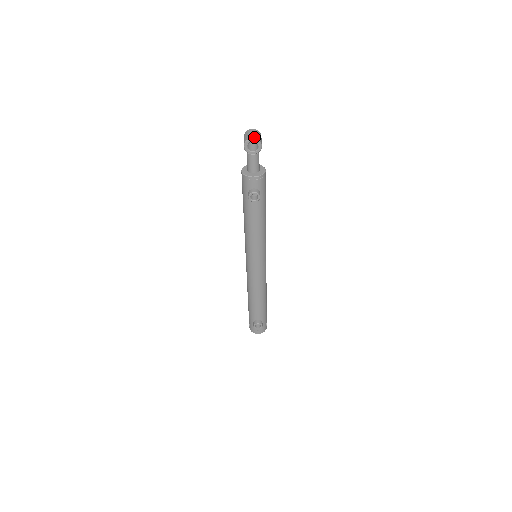
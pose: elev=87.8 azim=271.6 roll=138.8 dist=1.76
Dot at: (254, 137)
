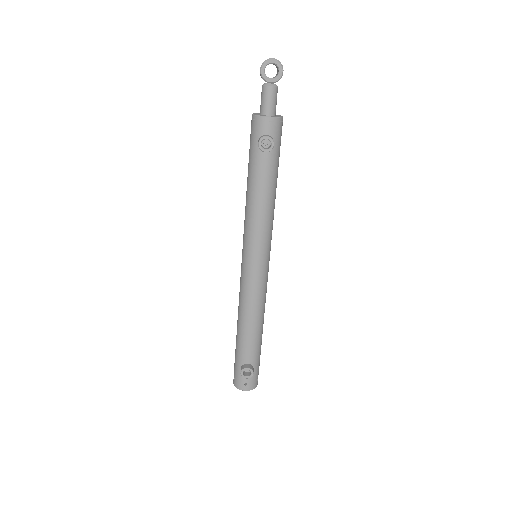
Dot at: occluded
